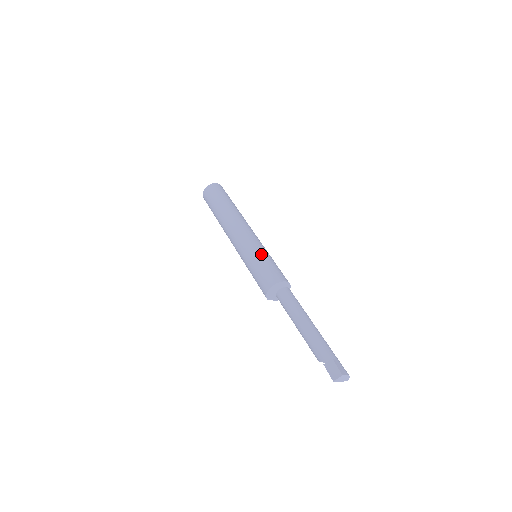
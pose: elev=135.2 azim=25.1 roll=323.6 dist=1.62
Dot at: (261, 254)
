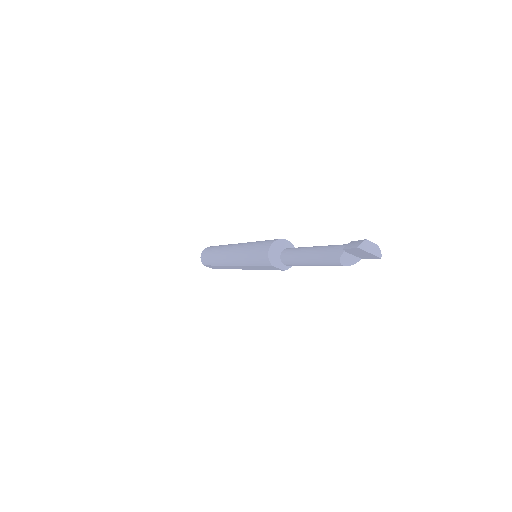
Dot at: (257, 241)
